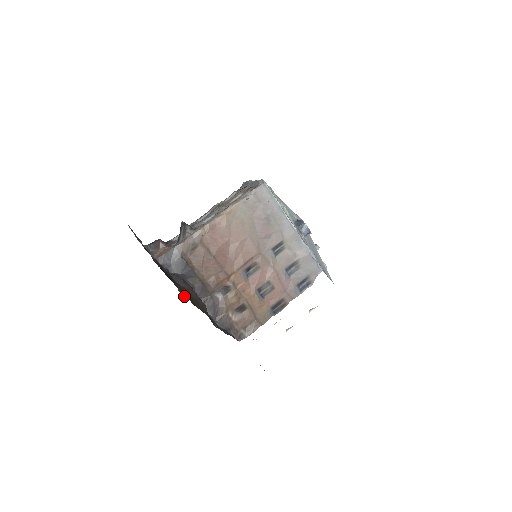
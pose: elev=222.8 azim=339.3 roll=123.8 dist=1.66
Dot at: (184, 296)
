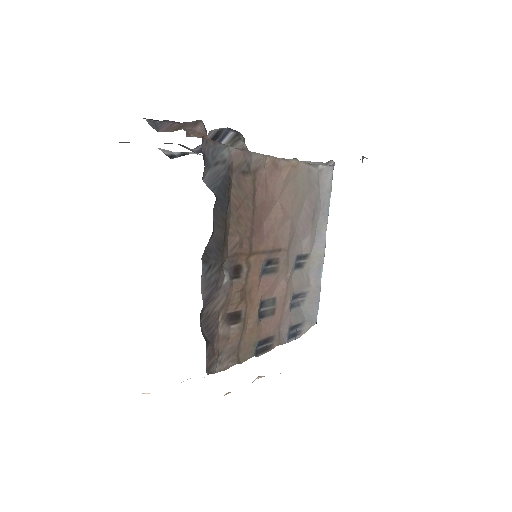
Dot at: occluded
